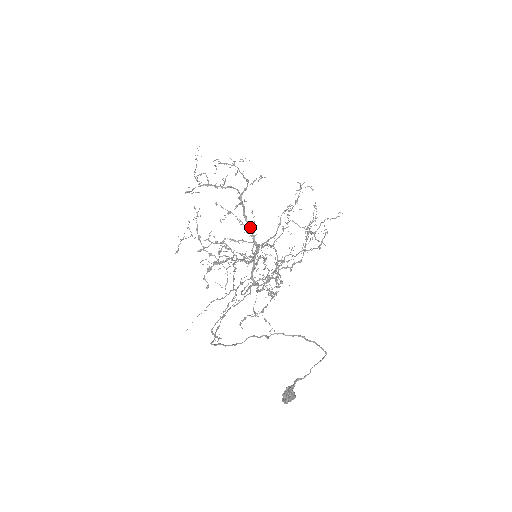
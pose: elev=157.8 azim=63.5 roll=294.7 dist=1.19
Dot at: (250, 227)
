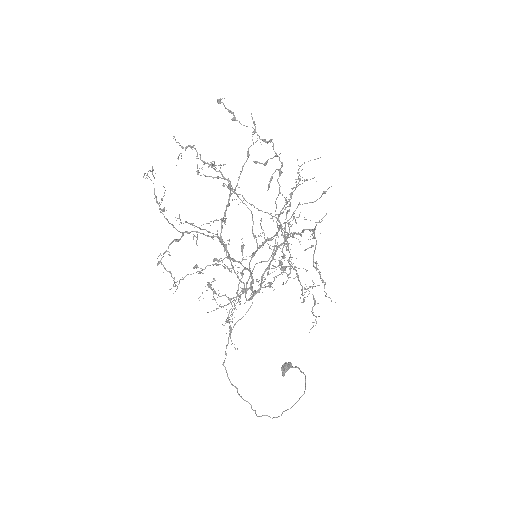
Dot at: (238, 288)
